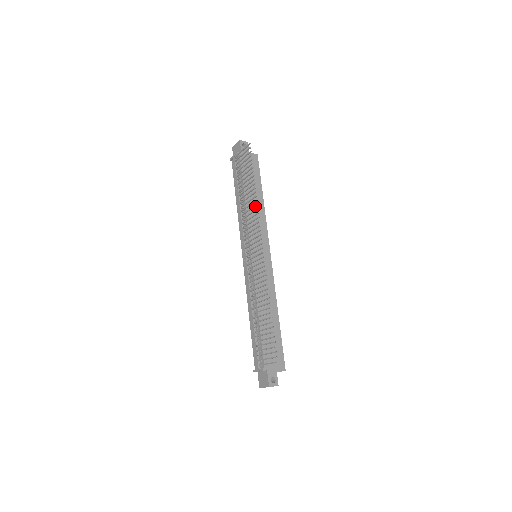
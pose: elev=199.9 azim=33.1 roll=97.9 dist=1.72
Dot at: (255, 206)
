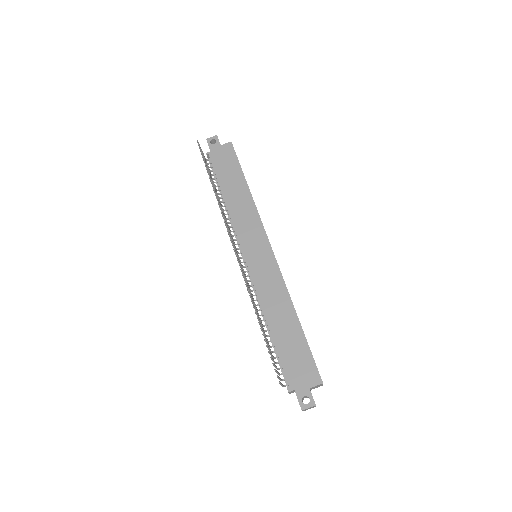
Dot at: (219, 206)
